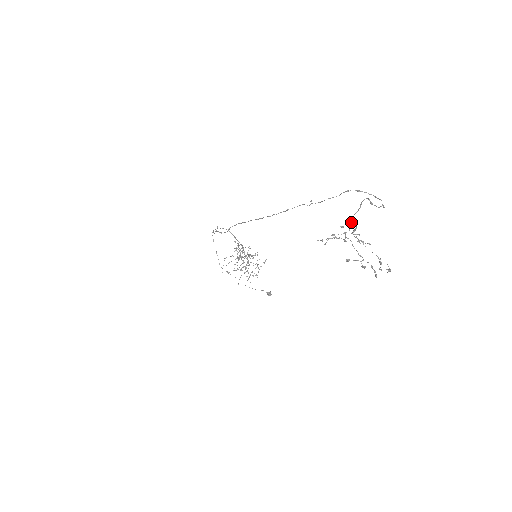
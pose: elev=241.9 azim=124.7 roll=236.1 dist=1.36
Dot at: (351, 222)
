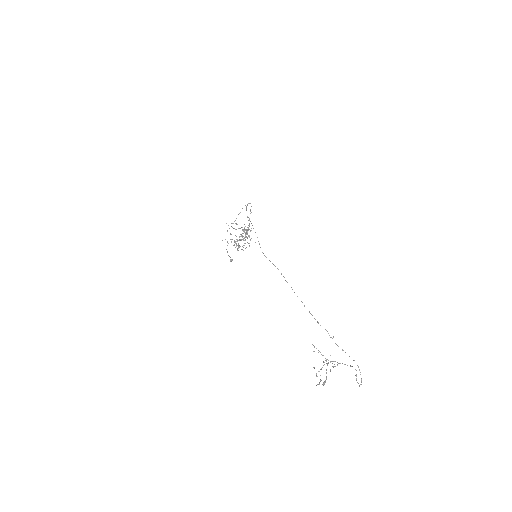
Dot at: (337, 362)
